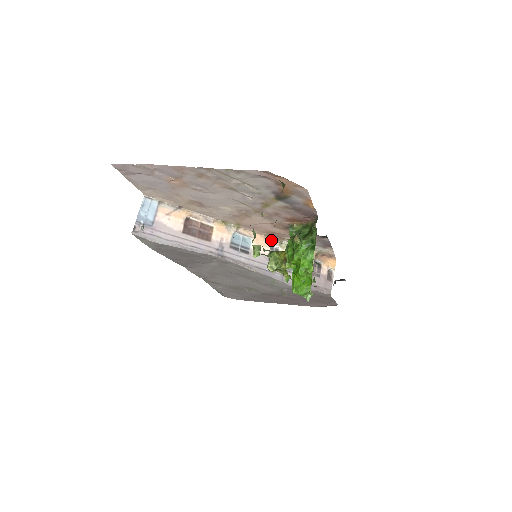
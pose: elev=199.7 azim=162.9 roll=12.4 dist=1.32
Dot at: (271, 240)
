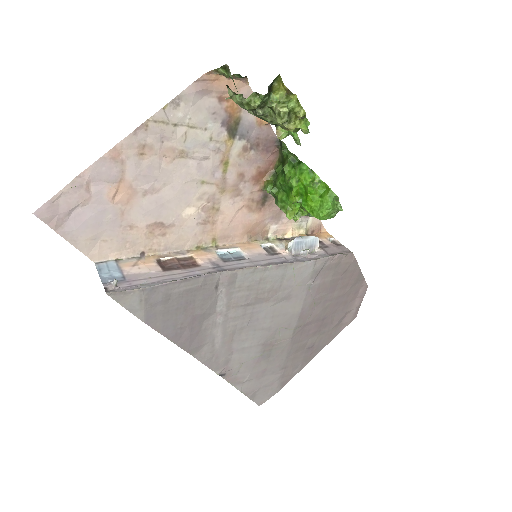
Dot at: (256, 242)
